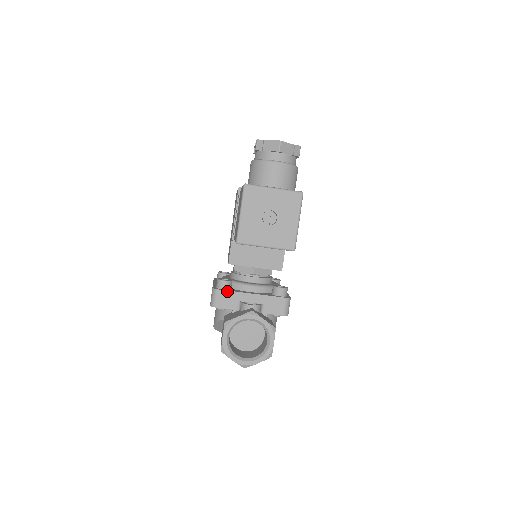
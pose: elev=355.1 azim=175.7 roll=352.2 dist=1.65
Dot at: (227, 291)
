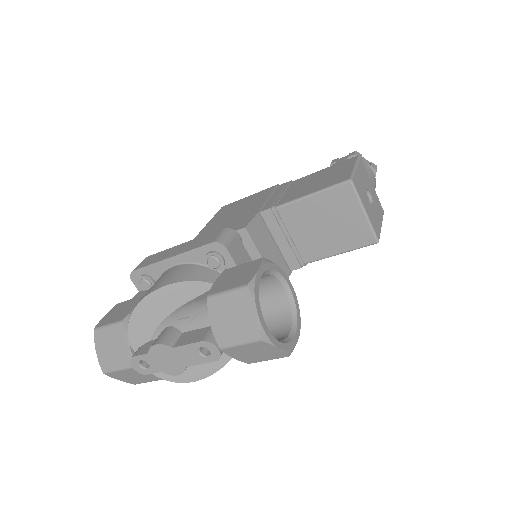
Dot at: (243, 245)
